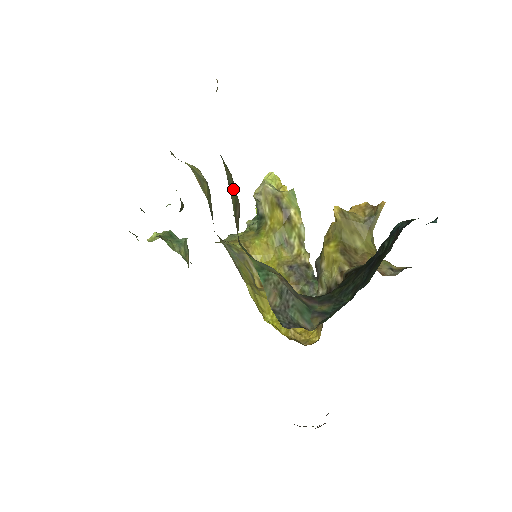
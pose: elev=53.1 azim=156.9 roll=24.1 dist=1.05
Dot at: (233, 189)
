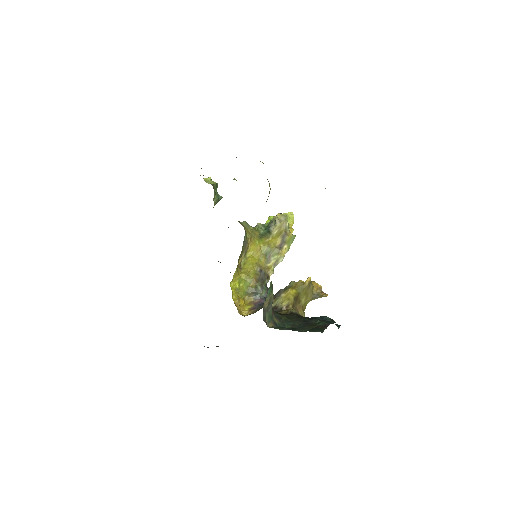
Dot at: occluded
